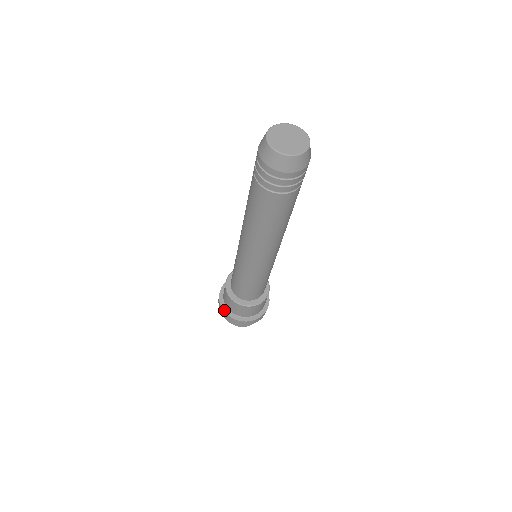
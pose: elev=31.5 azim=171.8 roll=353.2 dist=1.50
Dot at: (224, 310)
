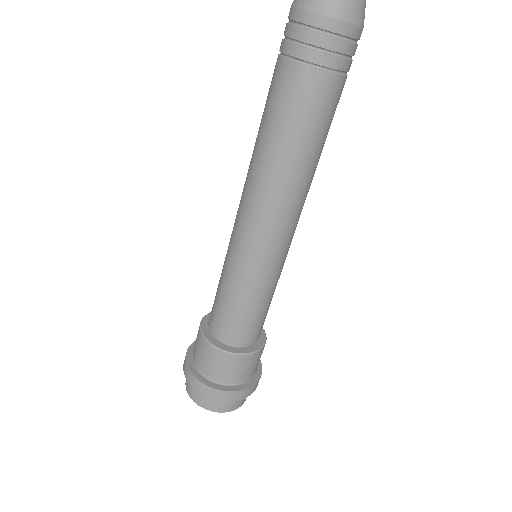
Dot at: (187, 358)
